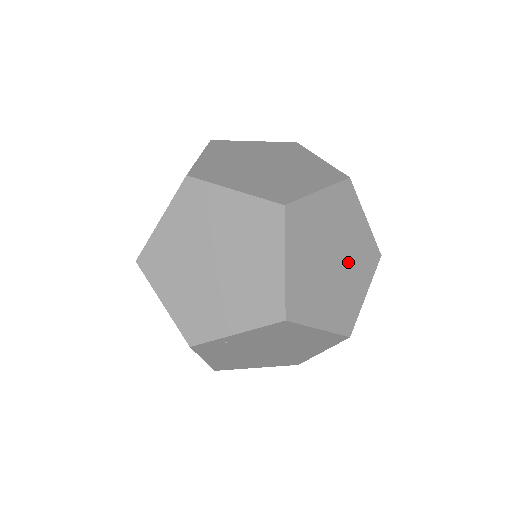
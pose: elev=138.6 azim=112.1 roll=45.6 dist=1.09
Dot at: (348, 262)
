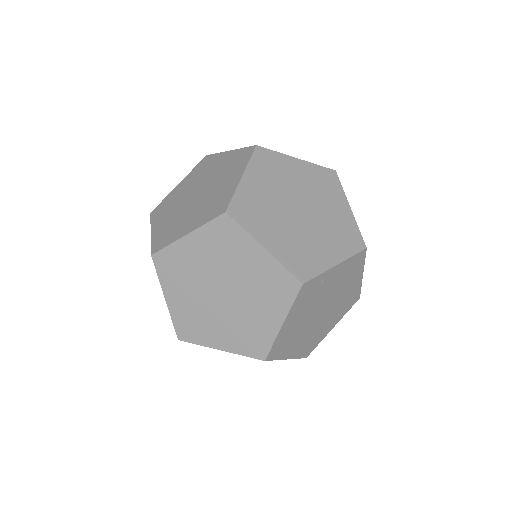
Dot at: occluded
